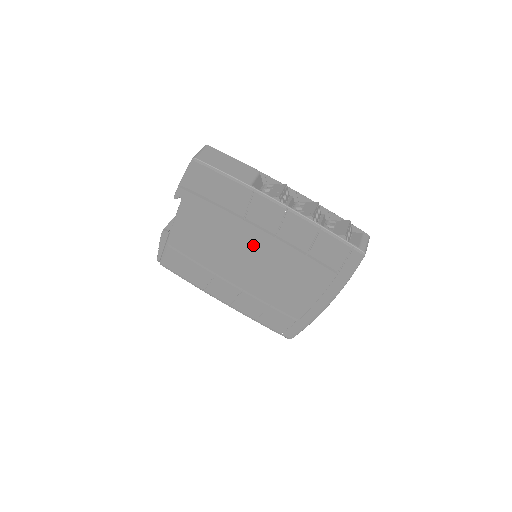
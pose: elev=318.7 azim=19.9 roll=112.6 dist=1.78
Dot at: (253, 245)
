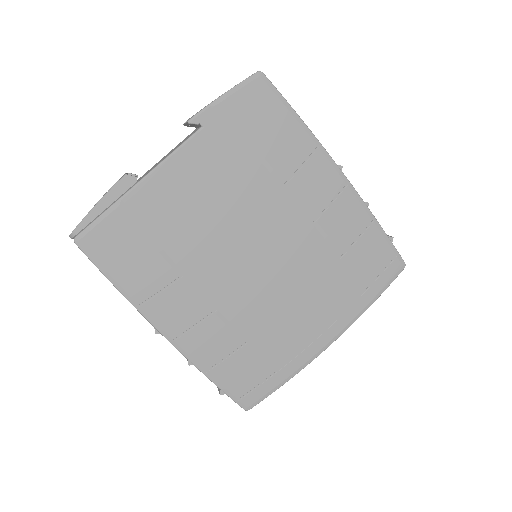
Dot at: (275, 230)
